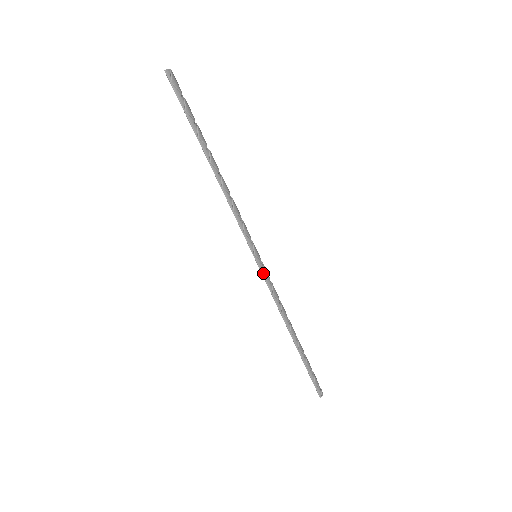
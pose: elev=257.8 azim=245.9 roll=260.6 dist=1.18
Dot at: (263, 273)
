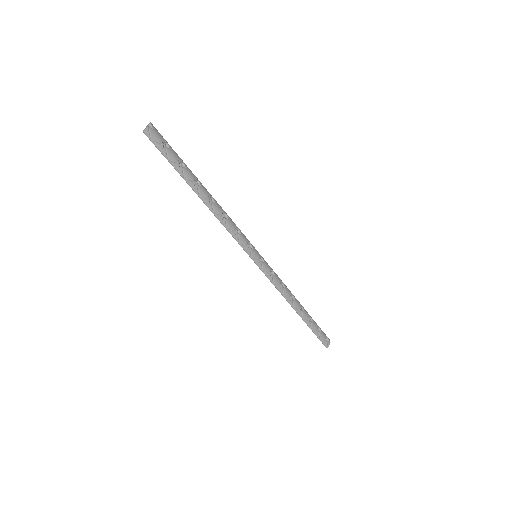
Dot at: (262, 270)
